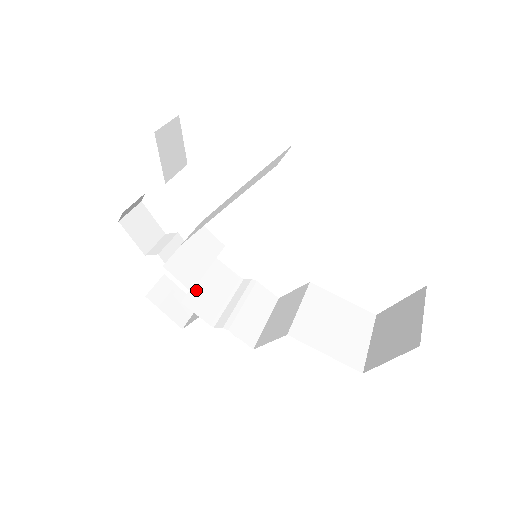
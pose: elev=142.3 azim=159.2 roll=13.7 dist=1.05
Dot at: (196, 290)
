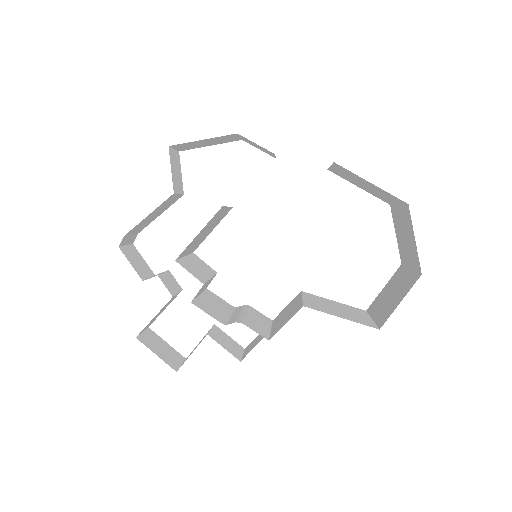
Dot at: (200, 300)
